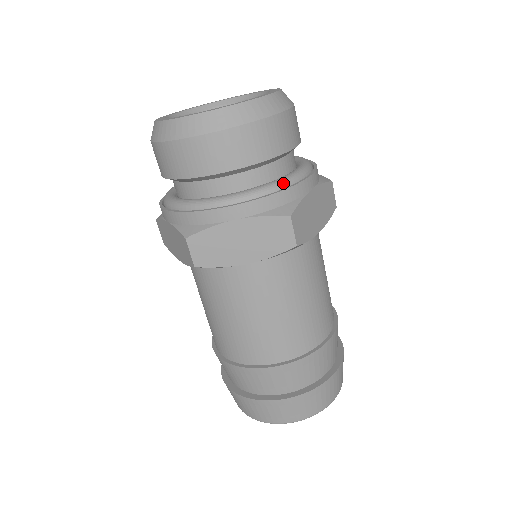
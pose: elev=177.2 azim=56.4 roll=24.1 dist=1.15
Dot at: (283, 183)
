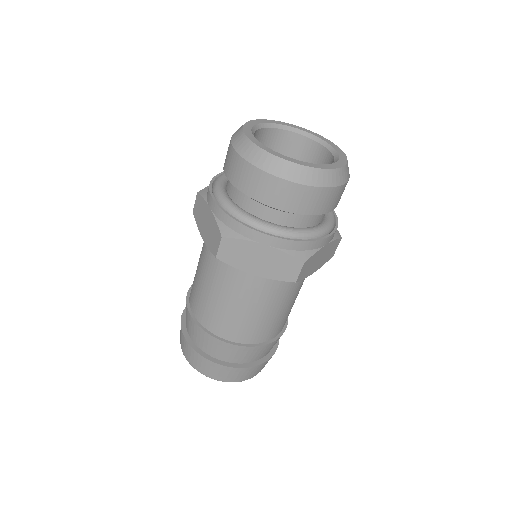
Dot at: (311, 234)
